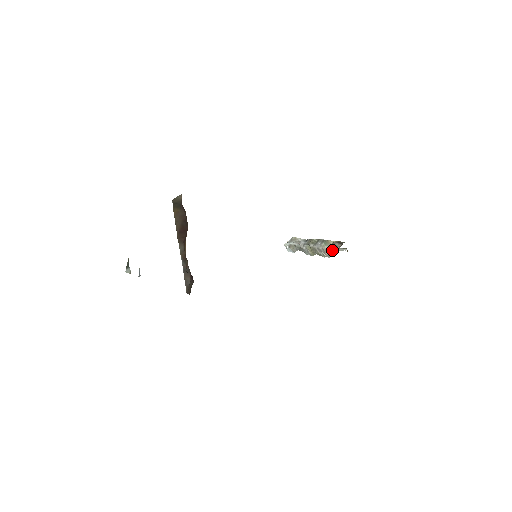
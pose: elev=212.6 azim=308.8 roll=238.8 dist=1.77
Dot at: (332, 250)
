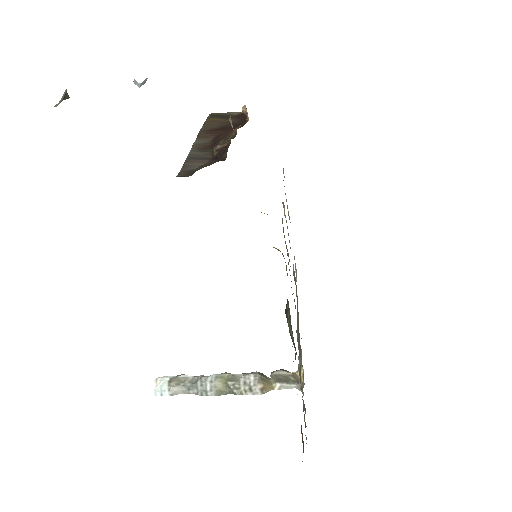
Dot at: (268, 385)
